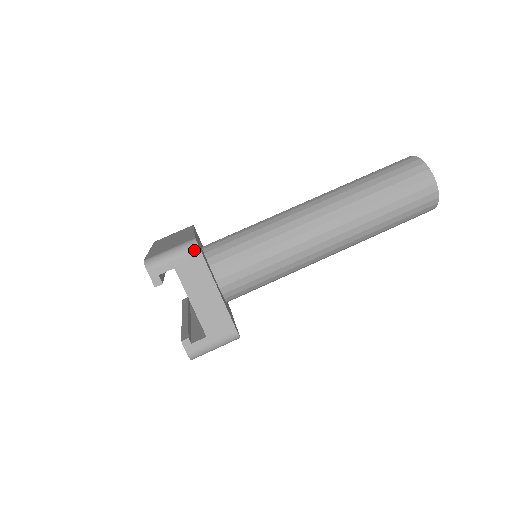
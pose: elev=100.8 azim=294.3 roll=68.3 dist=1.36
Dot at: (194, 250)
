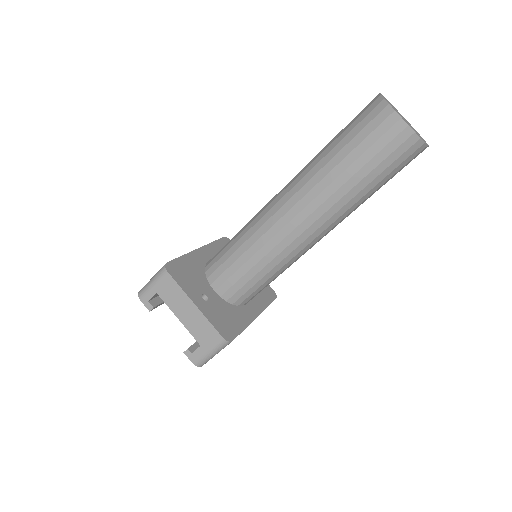
Dot at: (164, 274)
